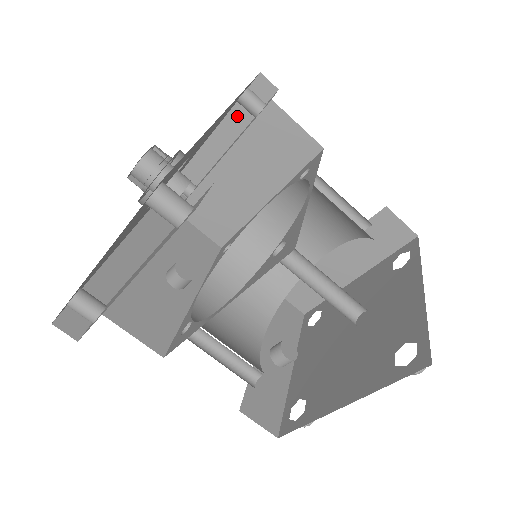
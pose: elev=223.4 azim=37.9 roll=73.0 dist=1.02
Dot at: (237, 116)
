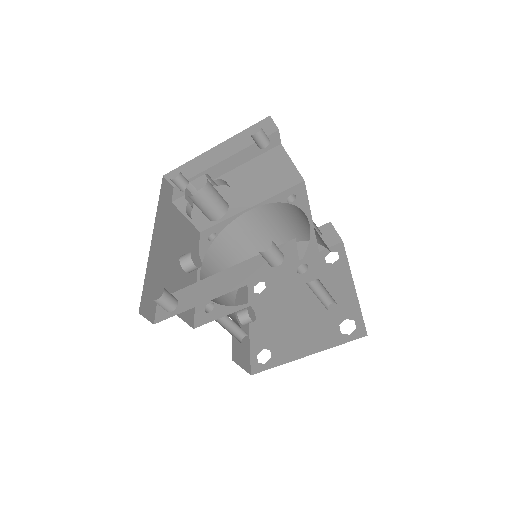
Dot at: (240, 139)
